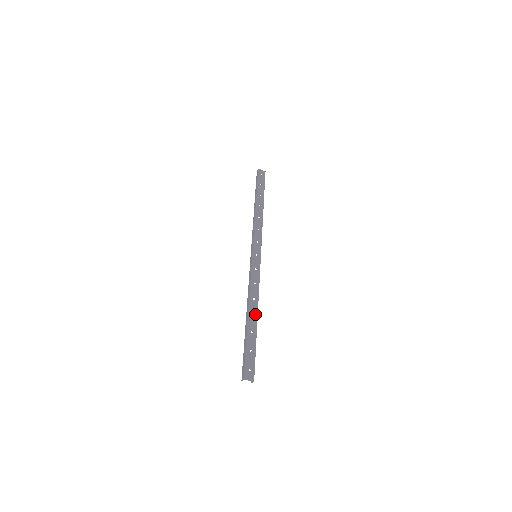
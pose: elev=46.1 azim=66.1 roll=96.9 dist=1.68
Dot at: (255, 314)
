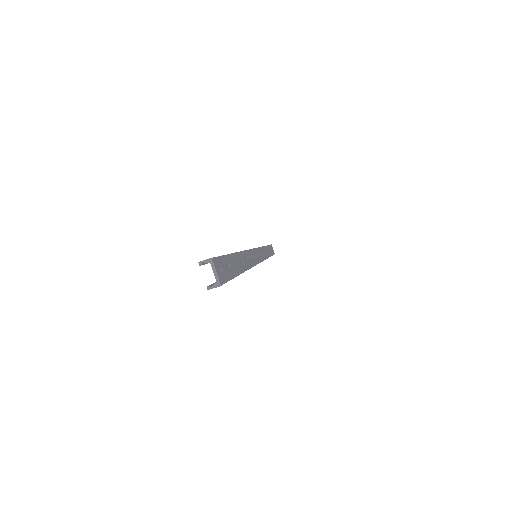
Dot at: (245, 265)
